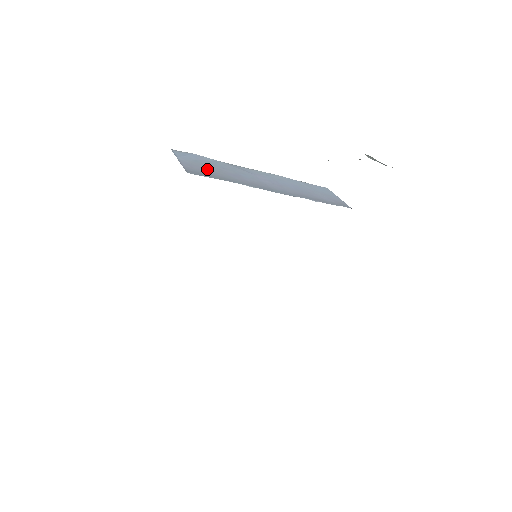
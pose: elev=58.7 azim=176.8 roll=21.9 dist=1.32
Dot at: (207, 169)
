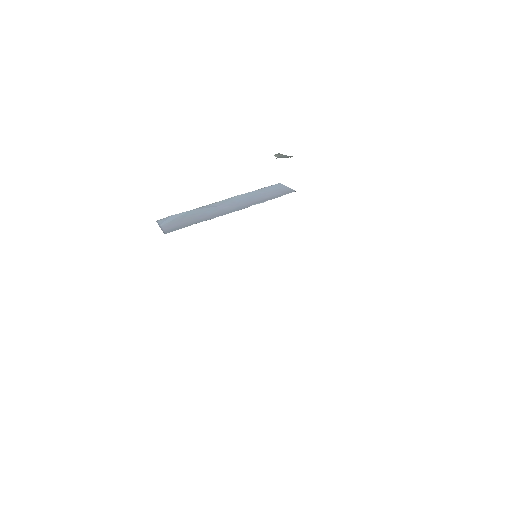
Dot at: (180, 223)
